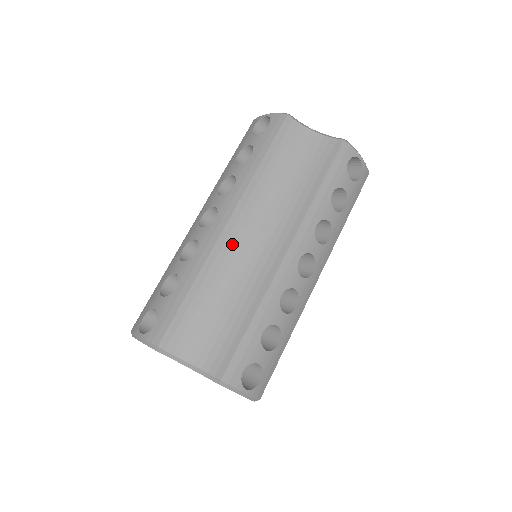
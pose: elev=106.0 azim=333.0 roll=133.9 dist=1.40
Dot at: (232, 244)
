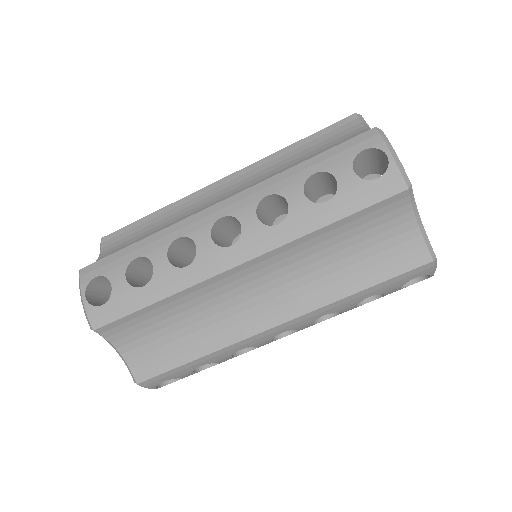
Dot at: (229, 283)
